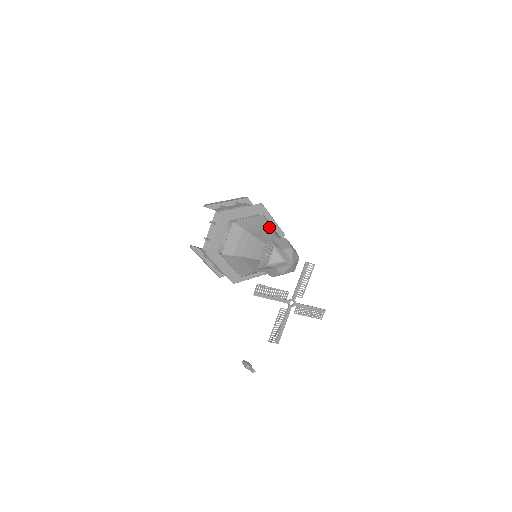
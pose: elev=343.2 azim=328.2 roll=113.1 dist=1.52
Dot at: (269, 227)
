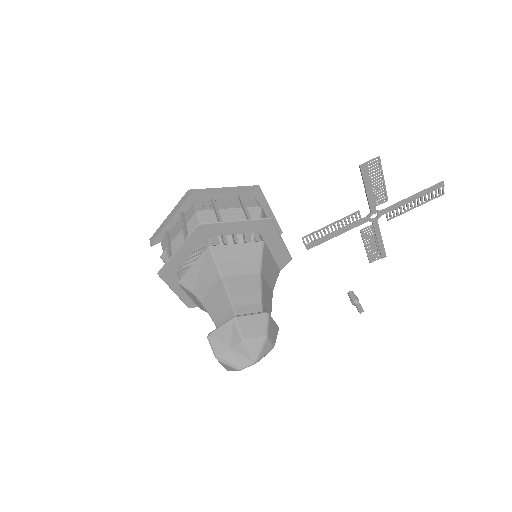
Dot at: (219, 275)
